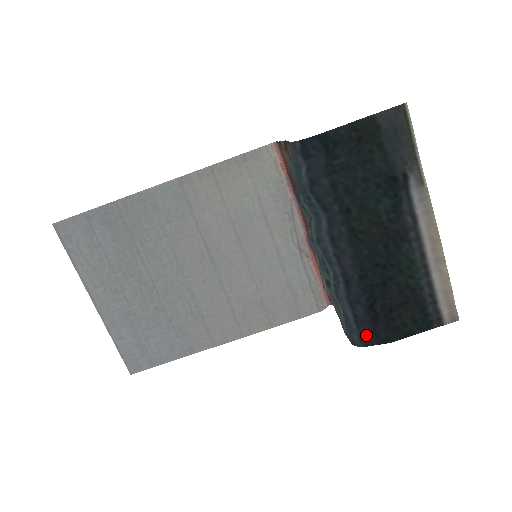
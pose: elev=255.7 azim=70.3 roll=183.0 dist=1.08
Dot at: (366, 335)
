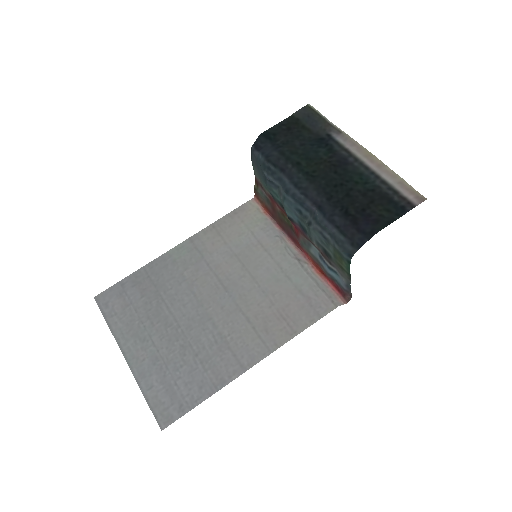
Dot at: (354, 237)
